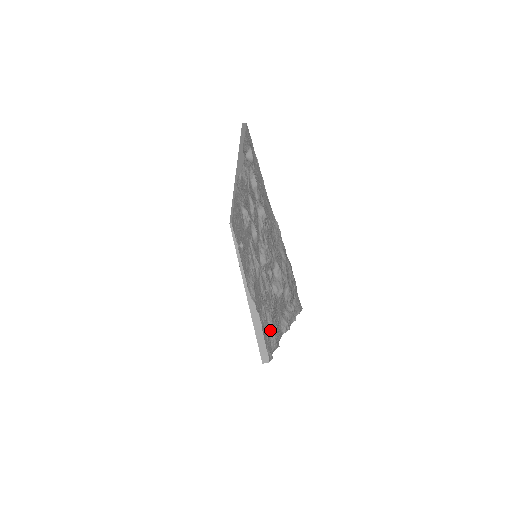
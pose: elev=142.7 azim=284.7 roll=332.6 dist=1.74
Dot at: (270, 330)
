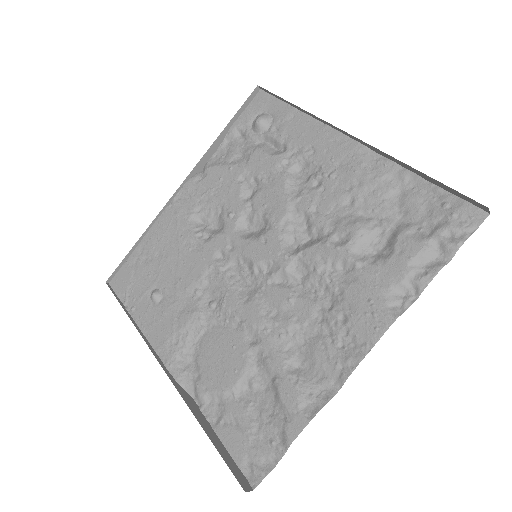
Dot at: (295, 378)
